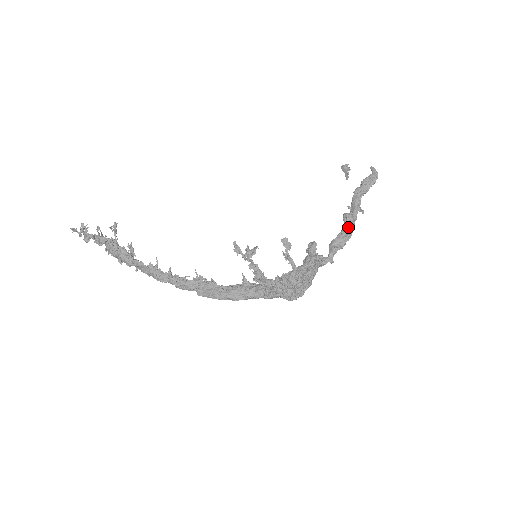
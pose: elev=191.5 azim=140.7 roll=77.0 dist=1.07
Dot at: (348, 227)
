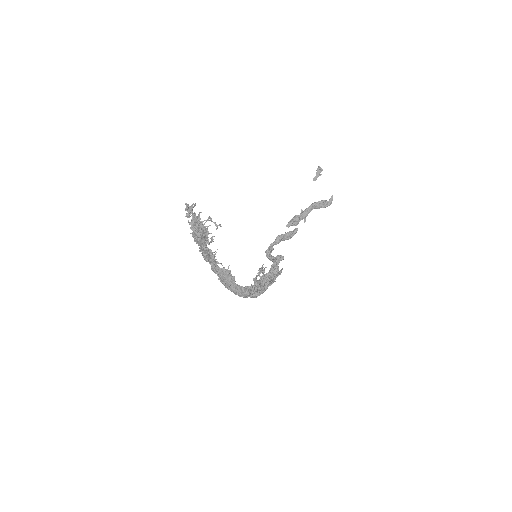
Dot at: (294, 233)
